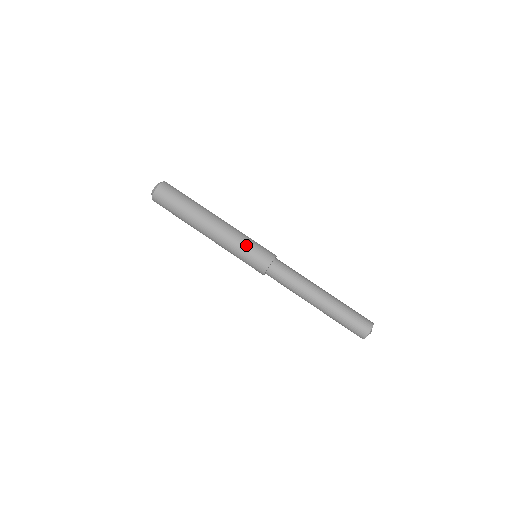
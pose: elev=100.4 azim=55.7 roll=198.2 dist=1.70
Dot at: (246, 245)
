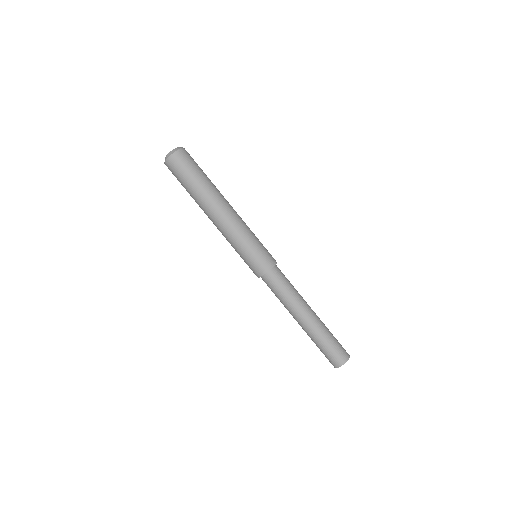
Dot at: (252, 242)
